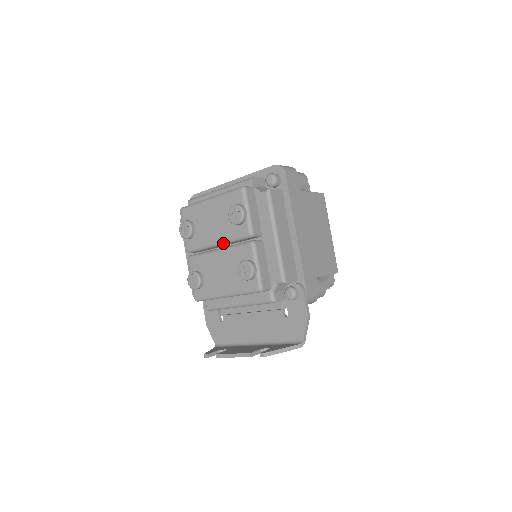
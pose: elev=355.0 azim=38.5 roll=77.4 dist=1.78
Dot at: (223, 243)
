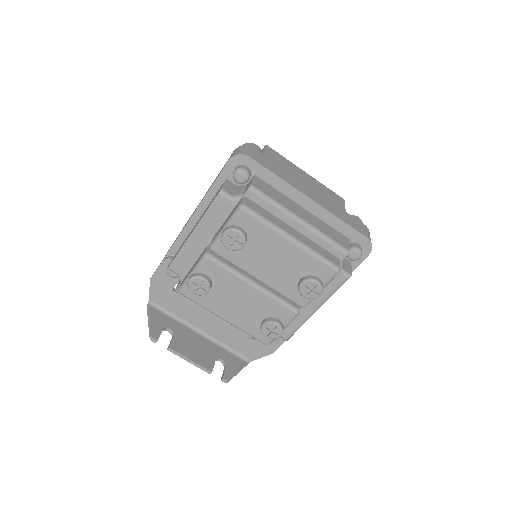
Dot at: (266, 285)
